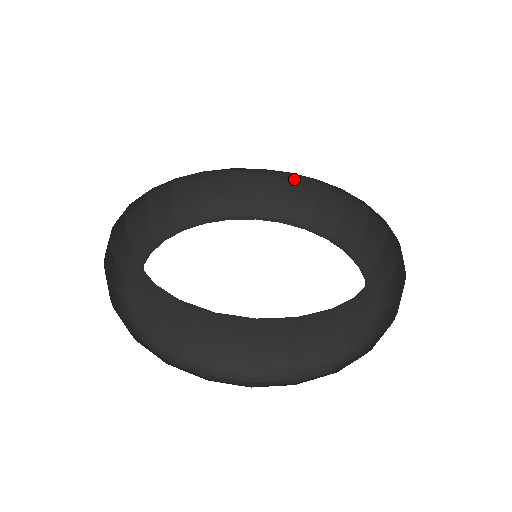
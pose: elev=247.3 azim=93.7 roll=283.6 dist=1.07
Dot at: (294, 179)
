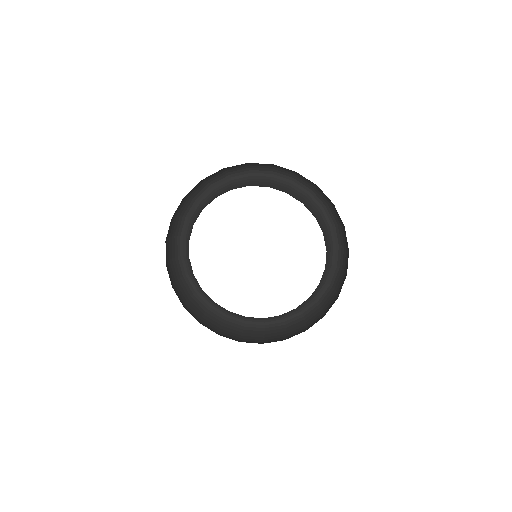
Dot at: occluded
